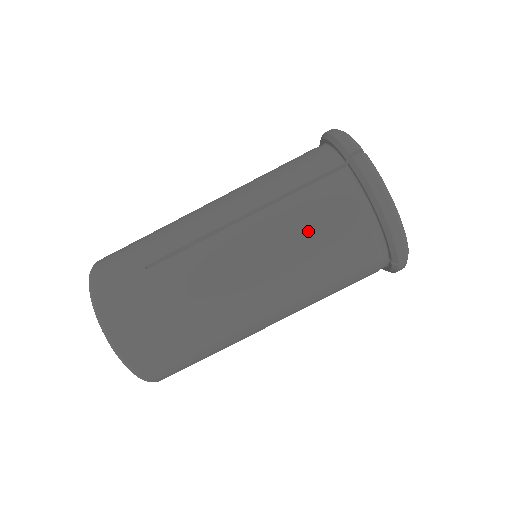
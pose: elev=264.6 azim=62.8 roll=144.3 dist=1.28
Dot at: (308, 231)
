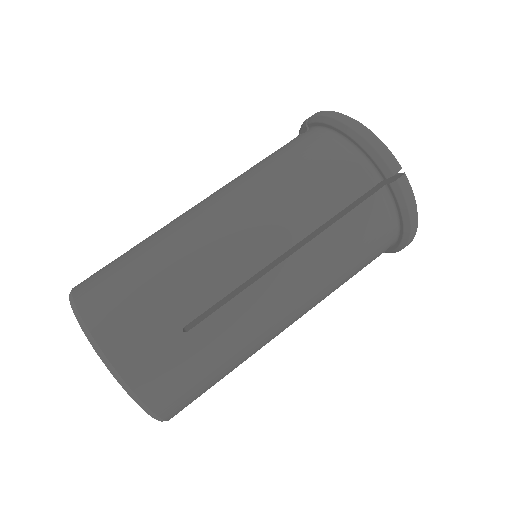
Dot at: (279, 165)
